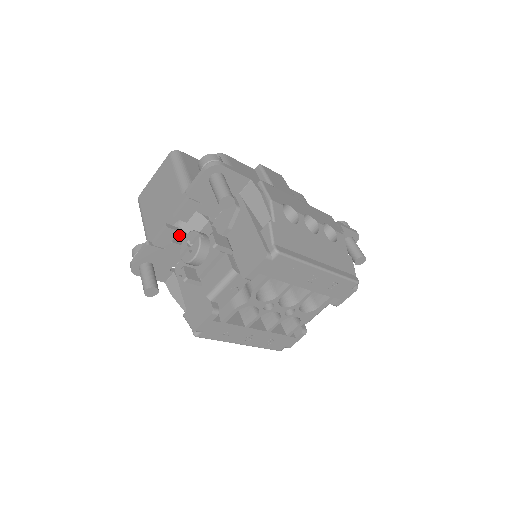
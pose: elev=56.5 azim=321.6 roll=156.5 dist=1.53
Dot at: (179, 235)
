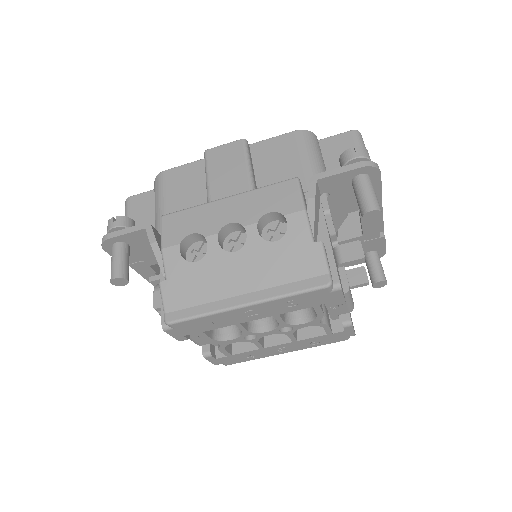
Dot at: occluded
